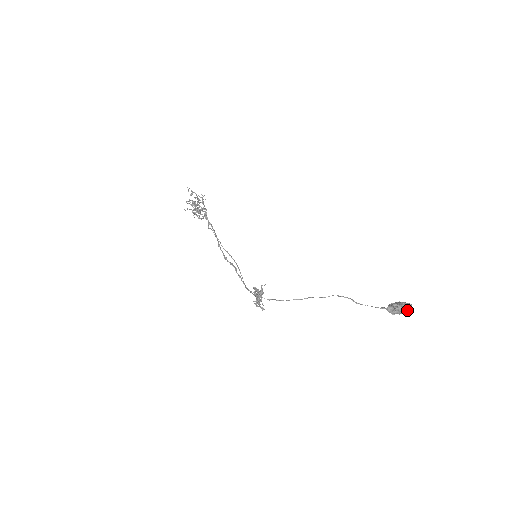
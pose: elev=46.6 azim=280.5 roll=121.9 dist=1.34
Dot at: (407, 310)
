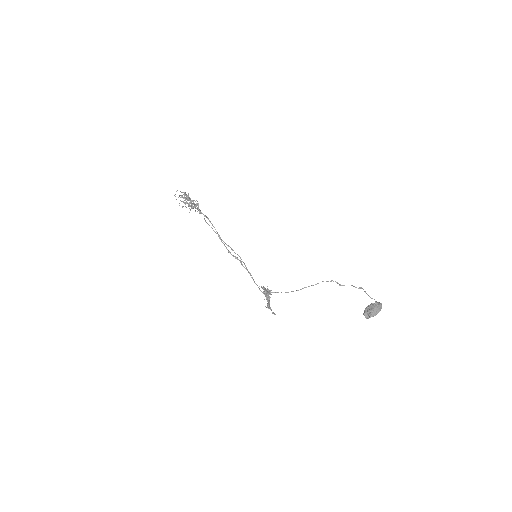
Dot at: occluded
